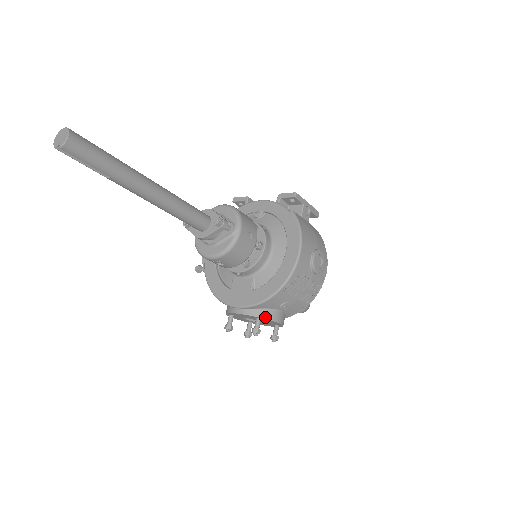
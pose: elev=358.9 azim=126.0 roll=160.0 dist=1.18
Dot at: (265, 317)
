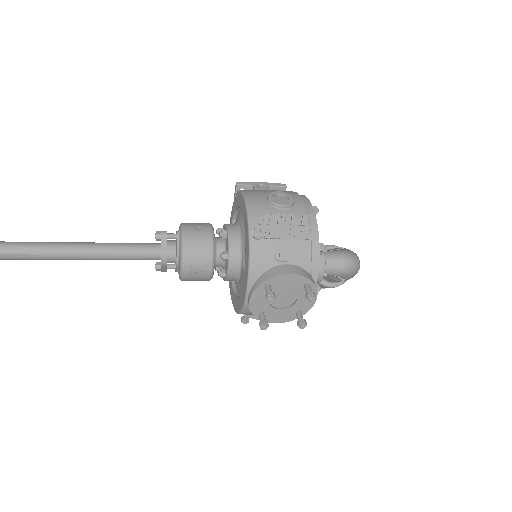
Dot at: (268, 278)
